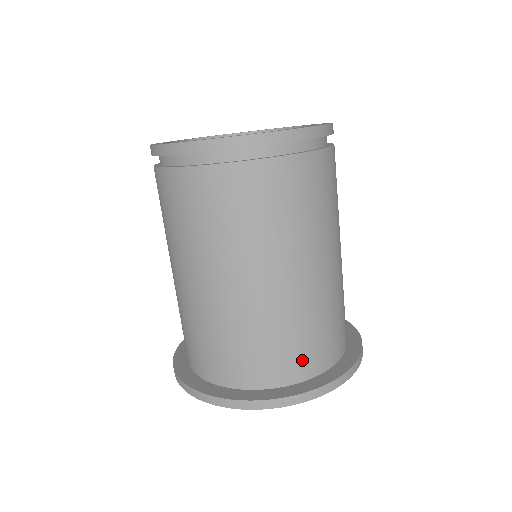
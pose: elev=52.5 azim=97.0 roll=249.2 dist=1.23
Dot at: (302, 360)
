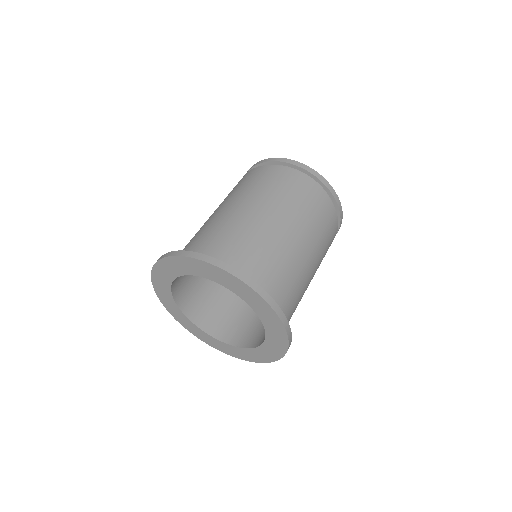
Dot at: (276, 292)
